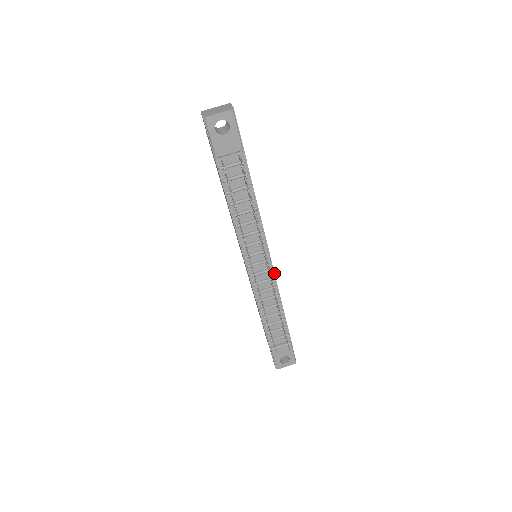
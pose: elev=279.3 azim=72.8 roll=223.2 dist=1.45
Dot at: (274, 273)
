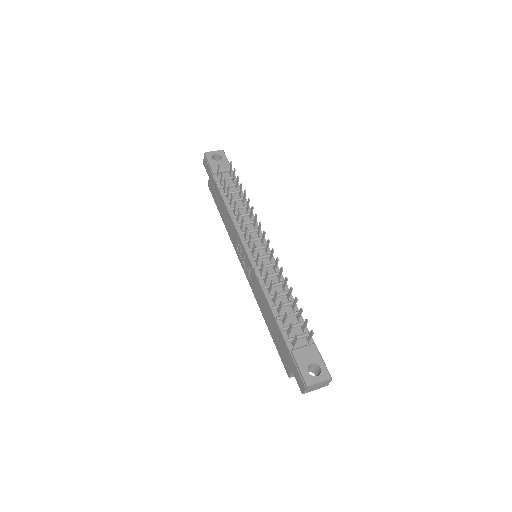
Dot at: (275, 260)
